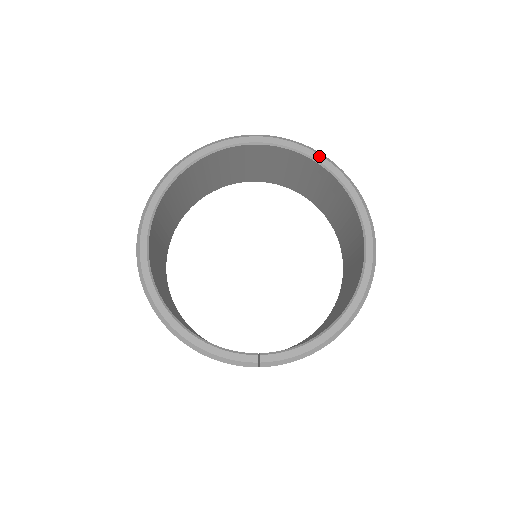
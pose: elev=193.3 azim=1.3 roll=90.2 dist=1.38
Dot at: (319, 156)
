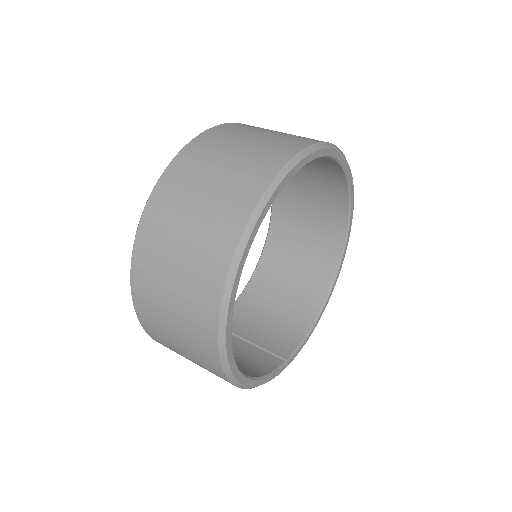
Dot at: (347, 163)
